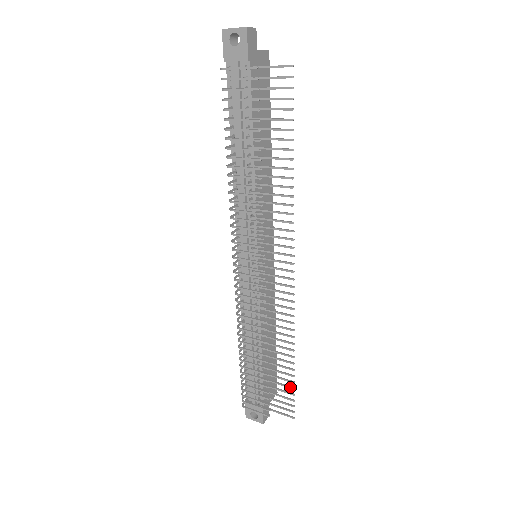
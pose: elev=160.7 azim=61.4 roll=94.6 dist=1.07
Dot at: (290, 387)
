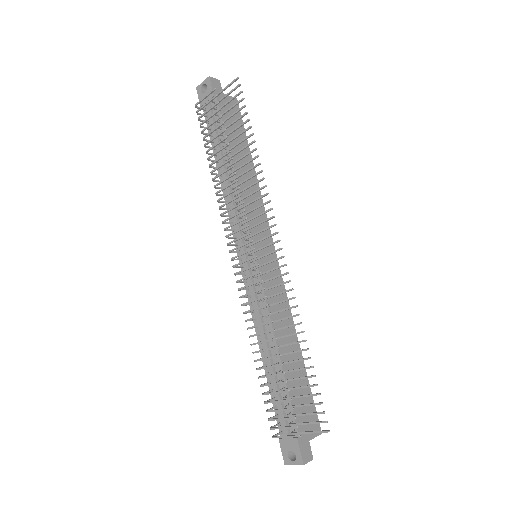
Dot at: (312, 385)
